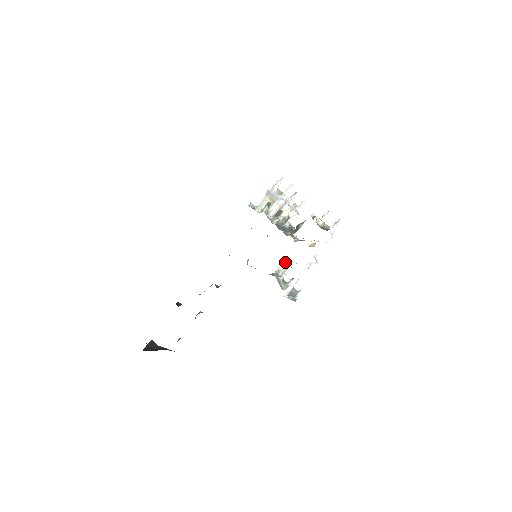
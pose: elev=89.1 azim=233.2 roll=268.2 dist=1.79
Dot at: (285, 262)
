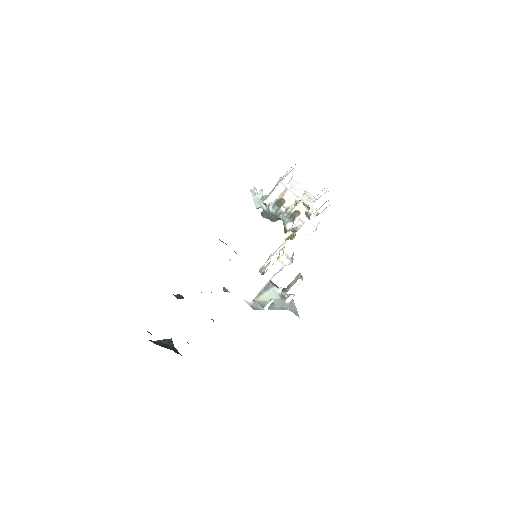
Dot at: (298, 275)
